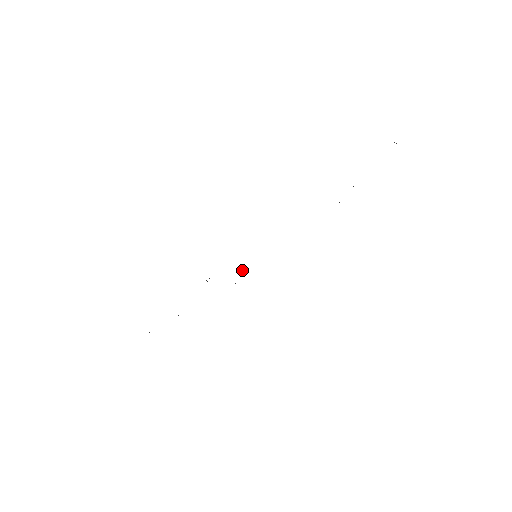
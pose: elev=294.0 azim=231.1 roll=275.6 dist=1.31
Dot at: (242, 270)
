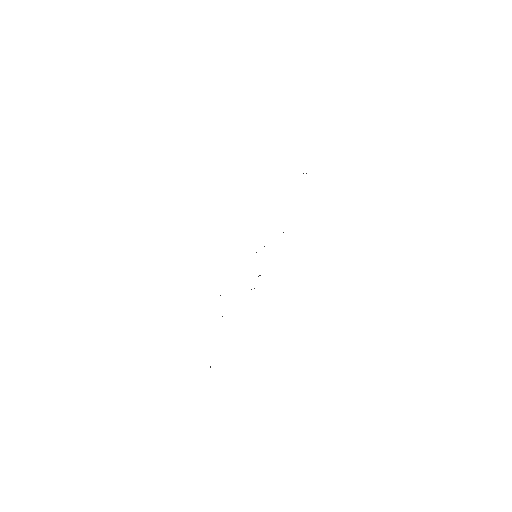
Dot at: occluded
